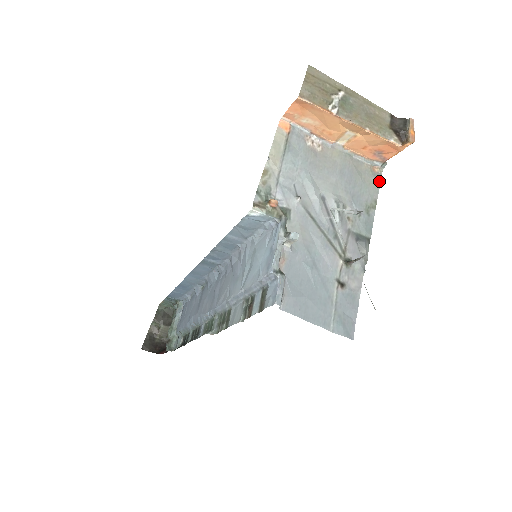
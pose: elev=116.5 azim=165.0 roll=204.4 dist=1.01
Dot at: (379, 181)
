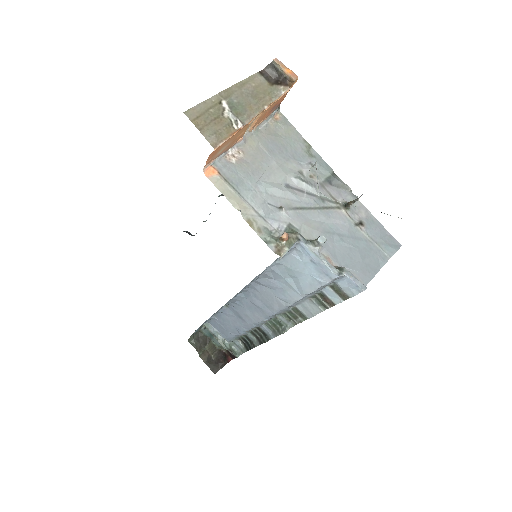
Dot at: (289, 123)
